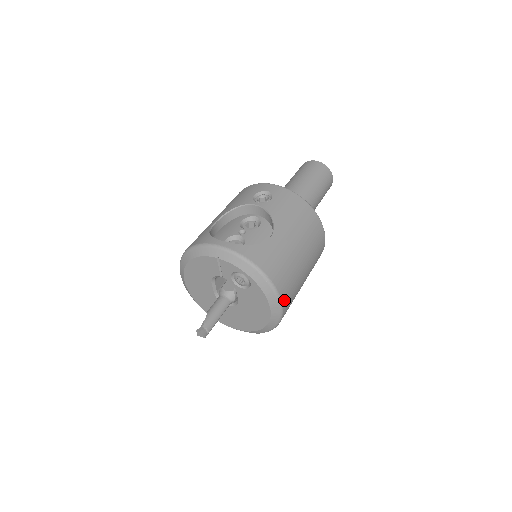
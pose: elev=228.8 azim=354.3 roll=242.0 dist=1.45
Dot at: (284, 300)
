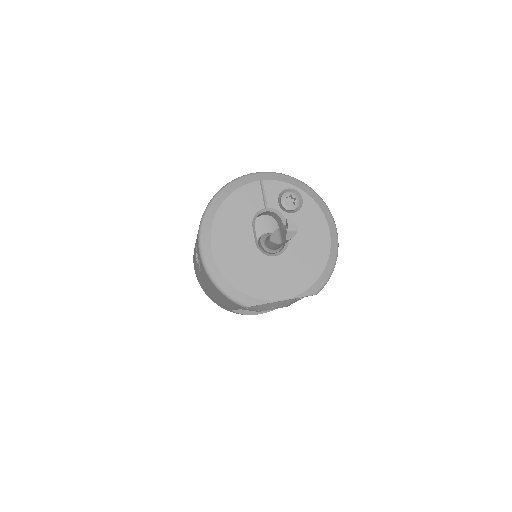
Dot at: occluded
